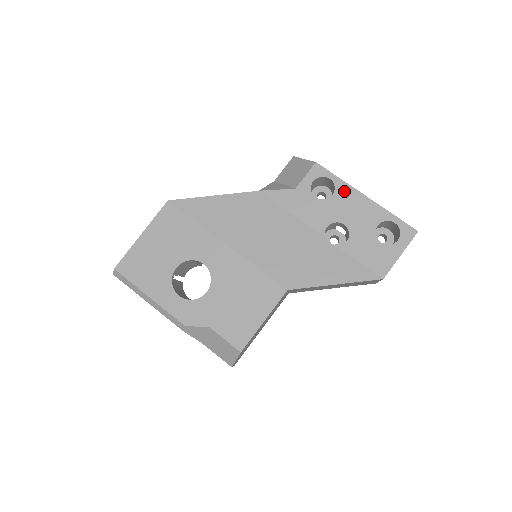
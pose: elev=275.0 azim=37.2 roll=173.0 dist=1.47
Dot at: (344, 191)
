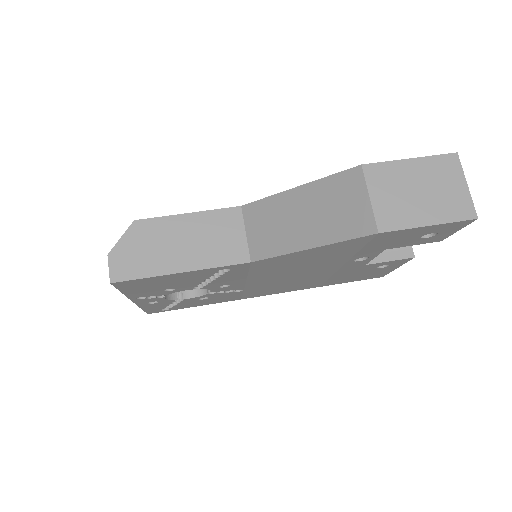
Dot at: occluded
